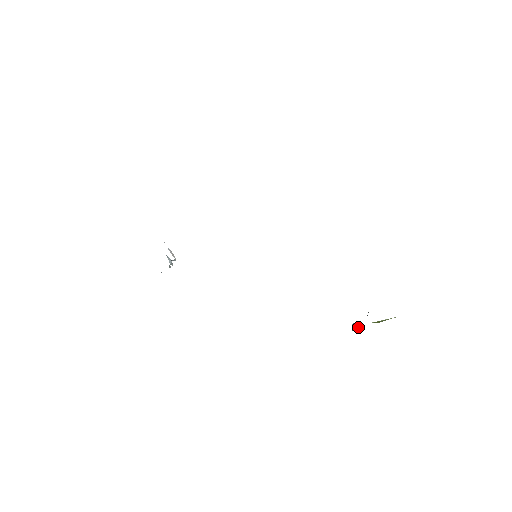
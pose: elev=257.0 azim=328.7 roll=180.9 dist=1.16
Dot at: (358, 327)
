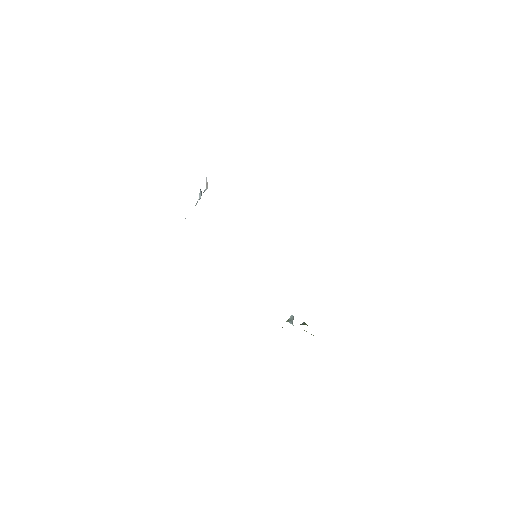
Dot at: (292, 323)
